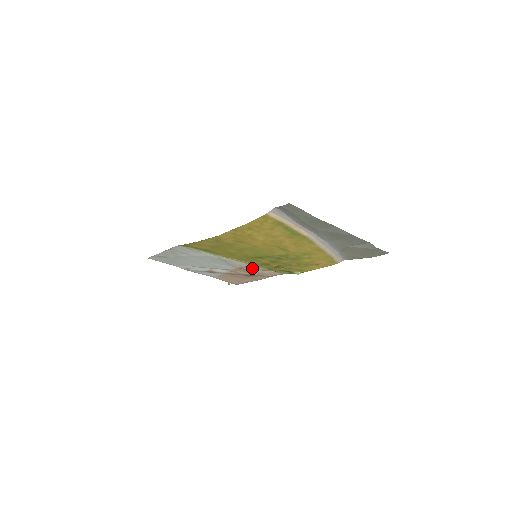
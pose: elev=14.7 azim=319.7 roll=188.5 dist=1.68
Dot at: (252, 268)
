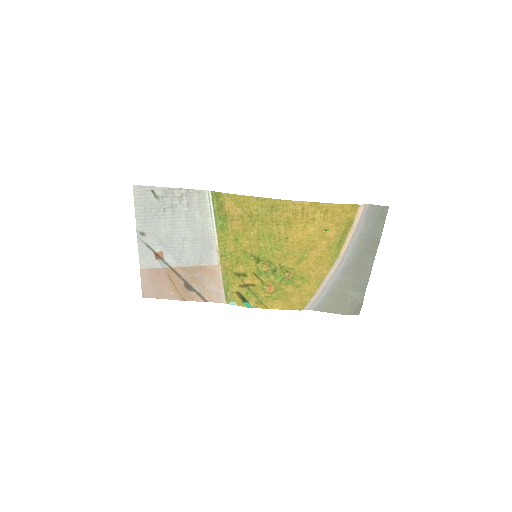
Dot at: (212, 276)
